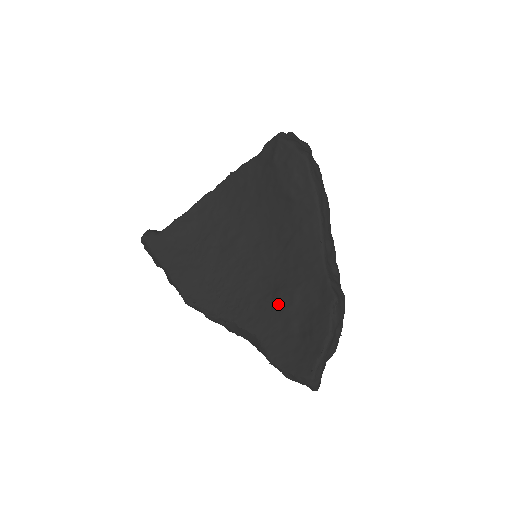
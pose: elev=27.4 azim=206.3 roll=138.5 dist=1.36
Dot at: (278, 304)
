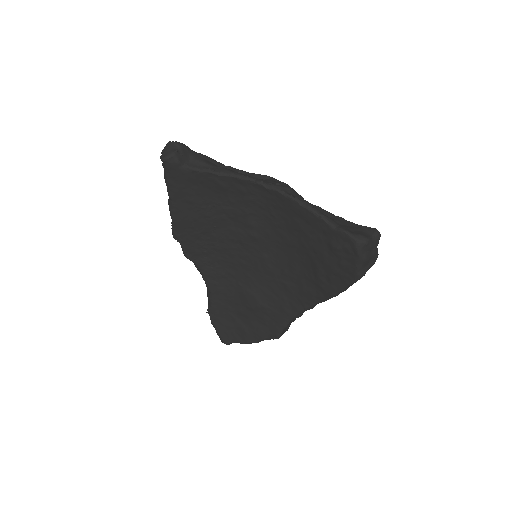
Dot at: (242, 296)
